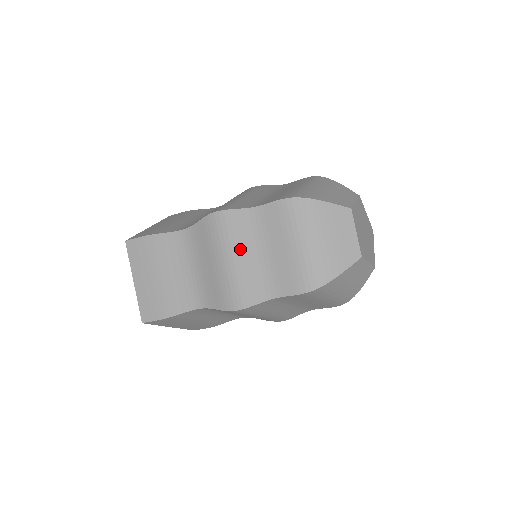
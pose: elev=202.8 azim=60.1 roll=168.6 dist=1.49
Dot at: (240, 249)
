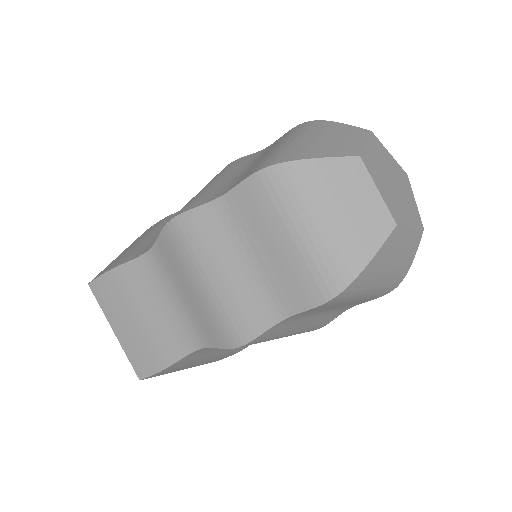
Dot at: (219, 262)
